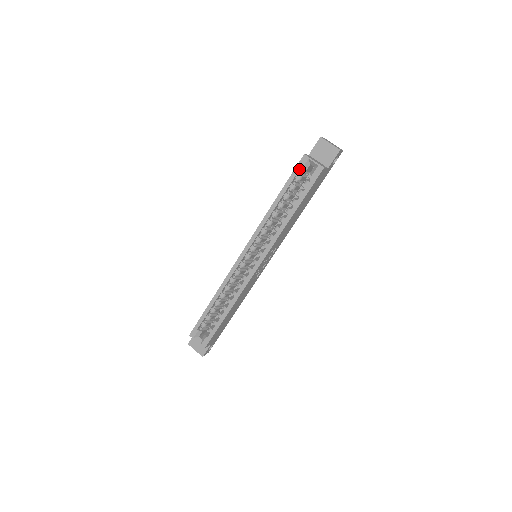
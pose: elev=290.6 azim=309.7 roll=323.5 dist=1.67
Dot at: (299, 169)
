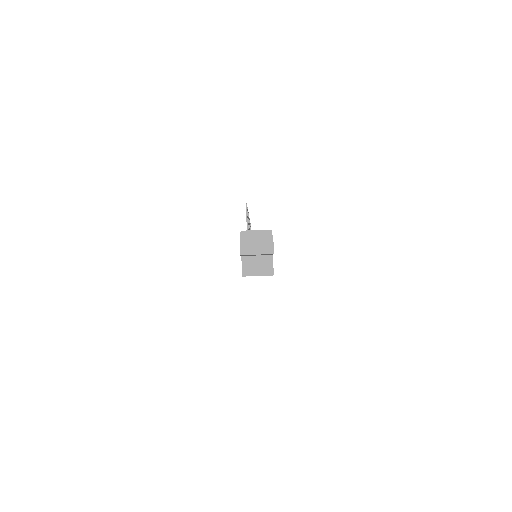
Dot at: occluded
